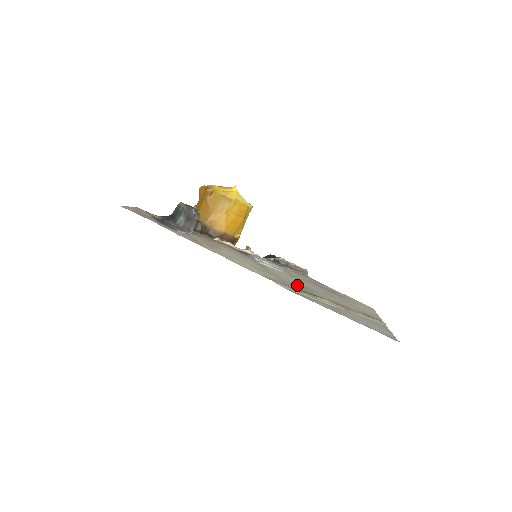
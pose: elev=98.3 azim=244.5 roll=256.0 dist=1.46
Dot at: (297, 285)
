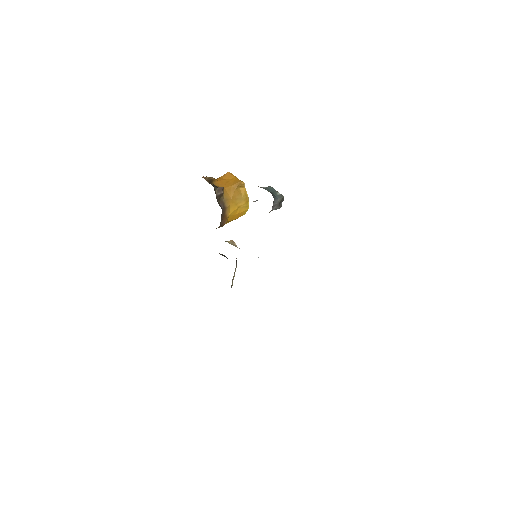
Dot at: occluded
